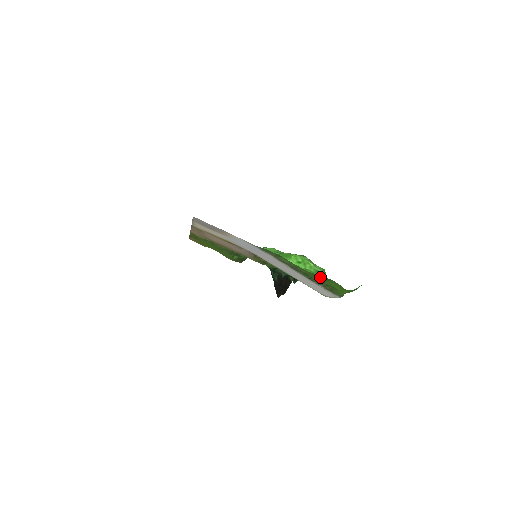
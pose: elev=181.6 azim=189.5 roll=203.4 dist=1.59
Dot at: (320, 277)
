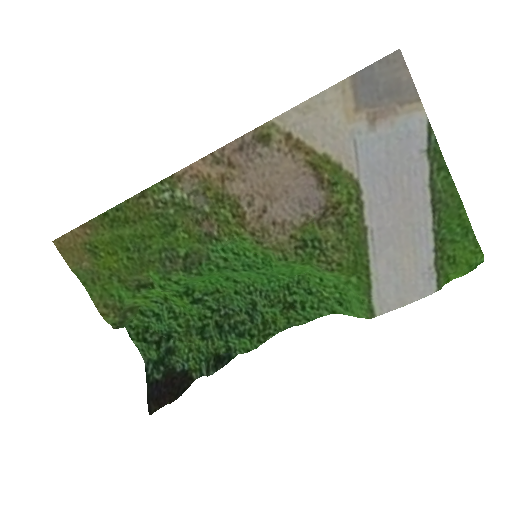
Dot at: (462, 225)
